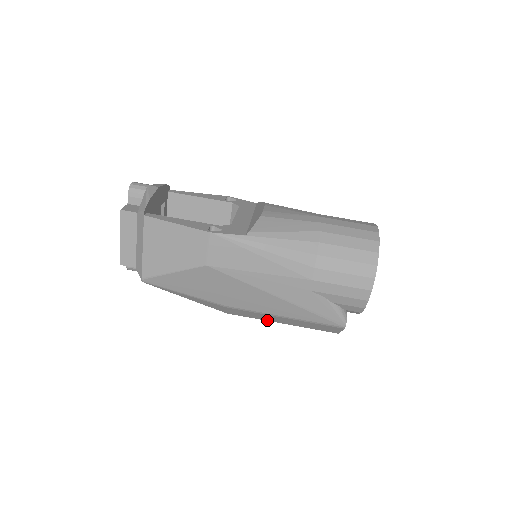
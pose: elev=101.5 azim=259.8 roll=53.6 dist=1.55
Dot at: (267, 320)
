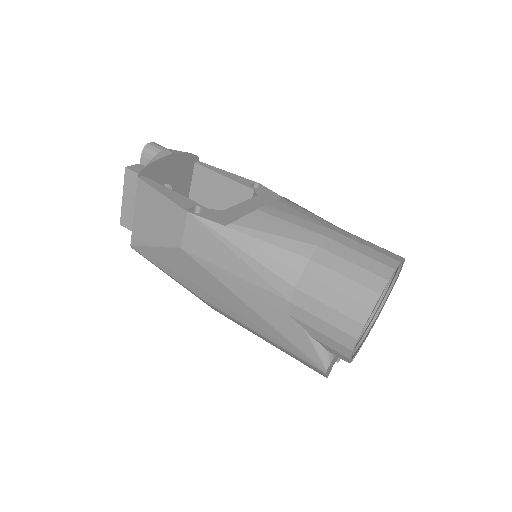
Dot at: (252, 332)
